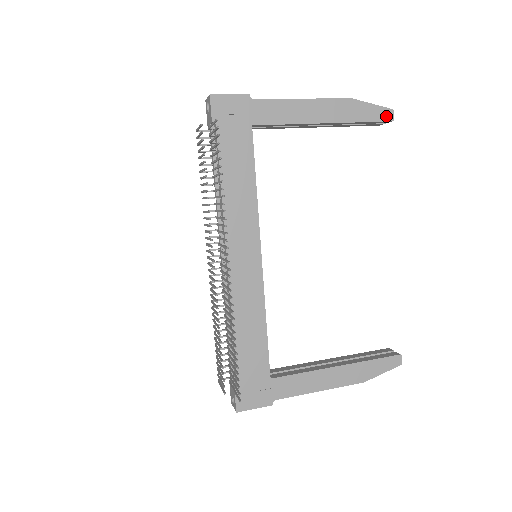
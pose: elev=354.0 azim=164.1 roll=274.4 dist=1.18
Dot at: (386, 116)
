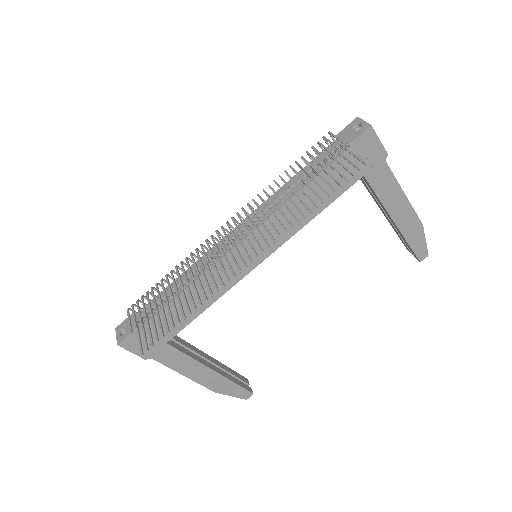
Dot at: (421, 255)
